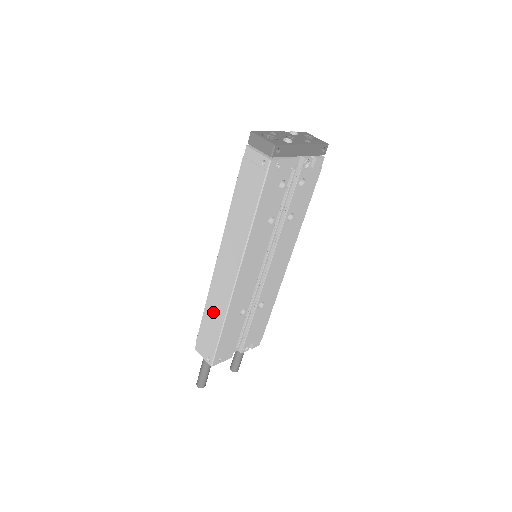
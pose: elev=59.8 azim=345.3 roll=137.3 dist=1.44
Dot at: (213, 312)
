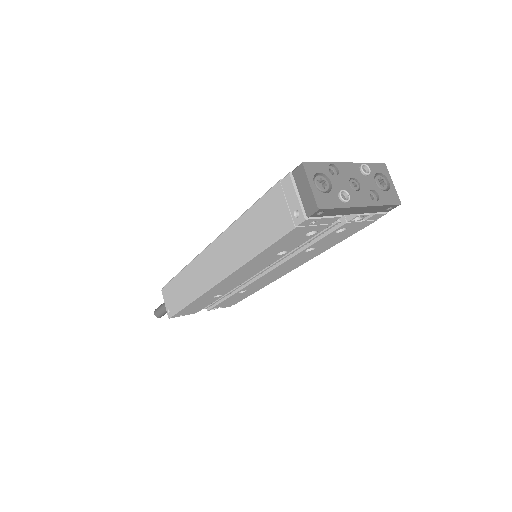
Dot at: (187, 283)
